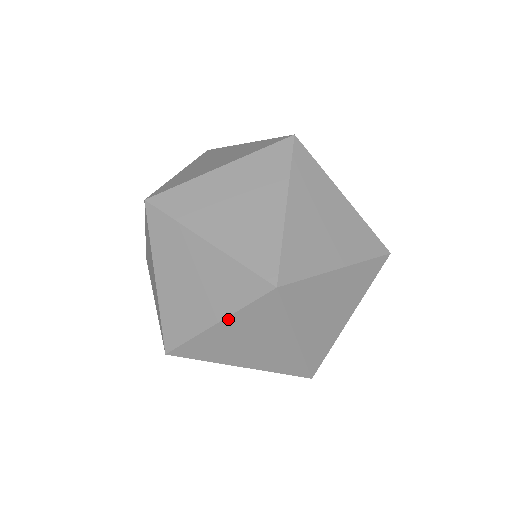
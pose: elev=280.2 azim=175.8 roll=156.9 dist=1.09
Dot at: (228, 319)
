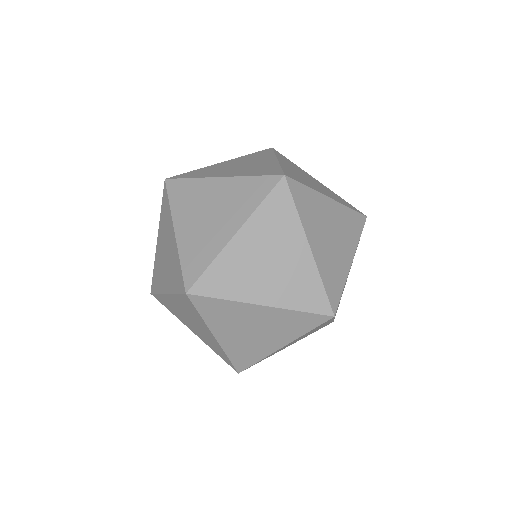
Dot at: (275, 309)
